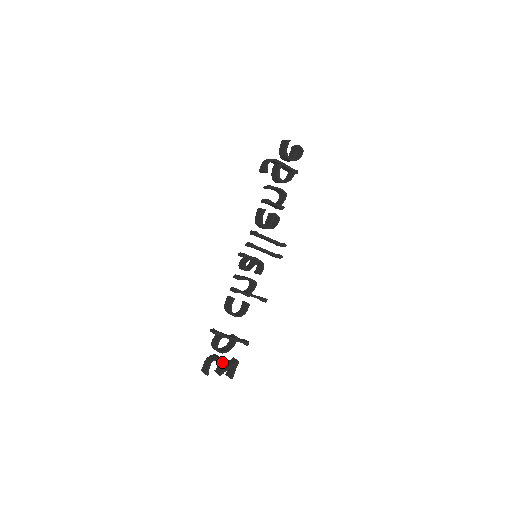
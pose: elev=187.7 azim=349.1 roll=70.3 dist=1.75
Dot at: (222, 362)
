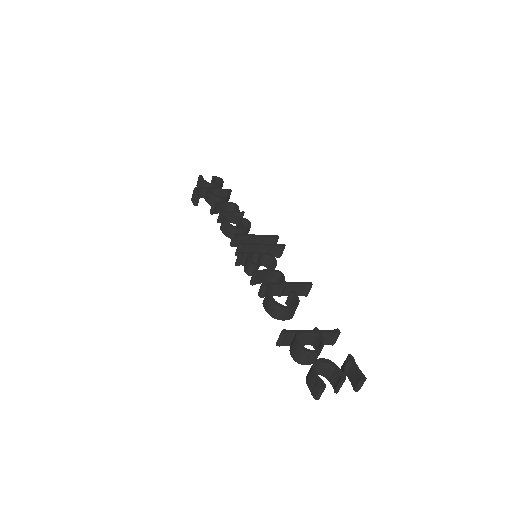
Dot at: (328, 363)
